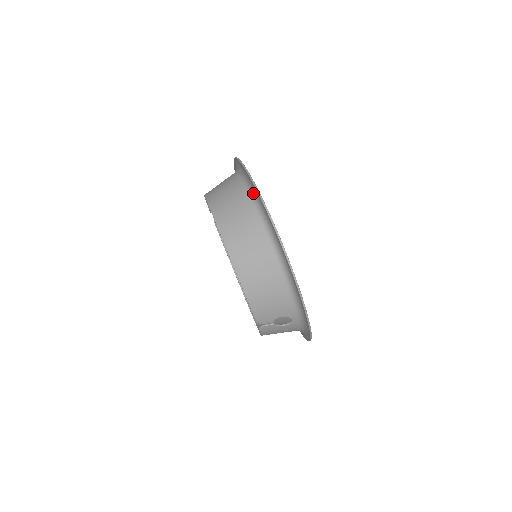
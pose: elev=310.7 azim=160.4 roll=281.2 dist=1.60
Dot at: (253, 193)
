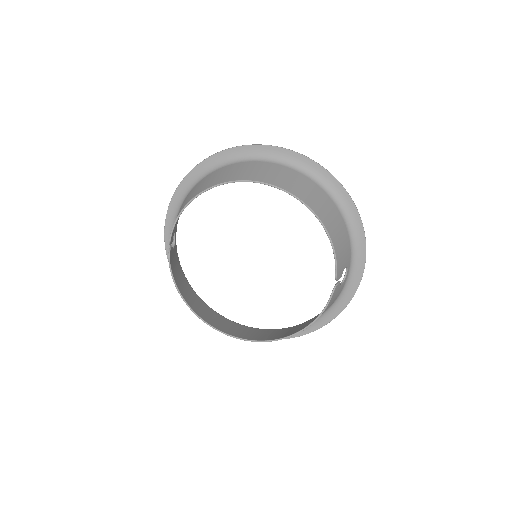
Dot at: (277, 159)
